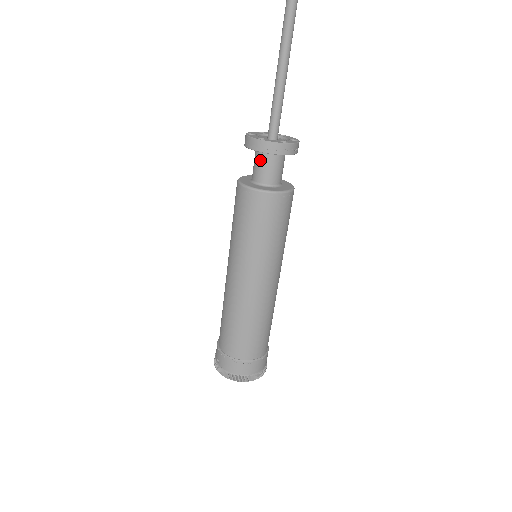
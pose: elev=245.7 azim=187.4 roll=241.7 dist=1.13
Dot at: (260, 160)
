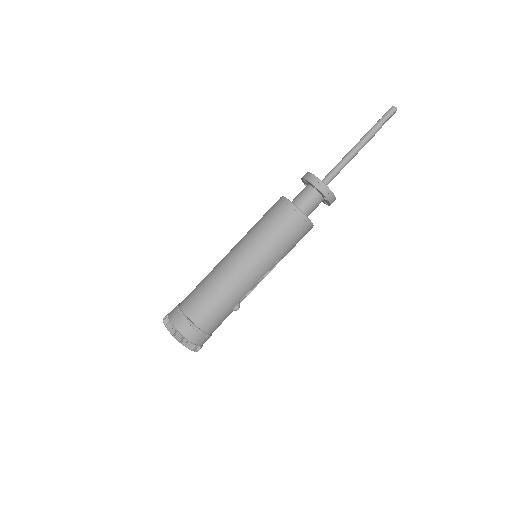
Dot at: (303, 190)
